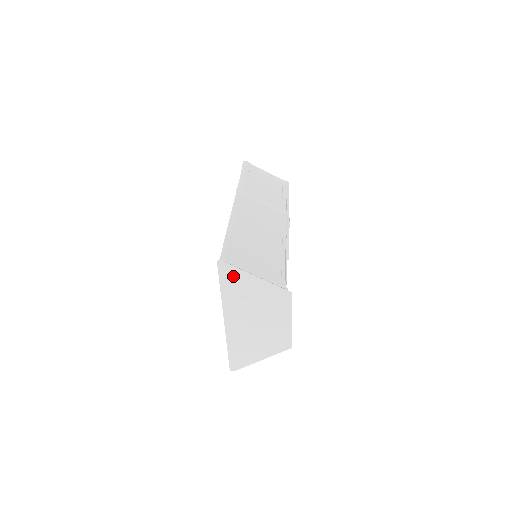
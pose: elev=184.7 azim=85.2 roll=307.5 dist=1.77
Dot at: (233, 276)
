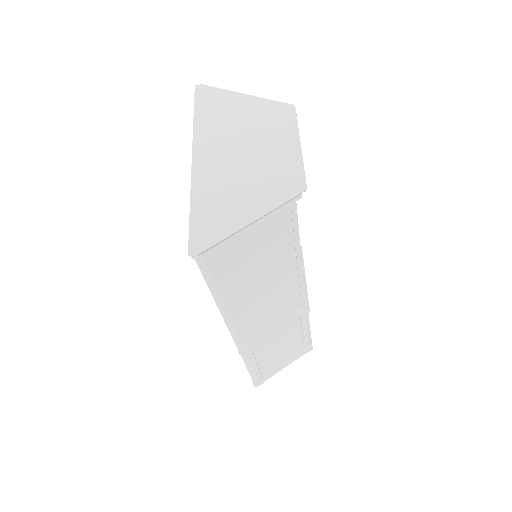
Dot at: (214, 98)
